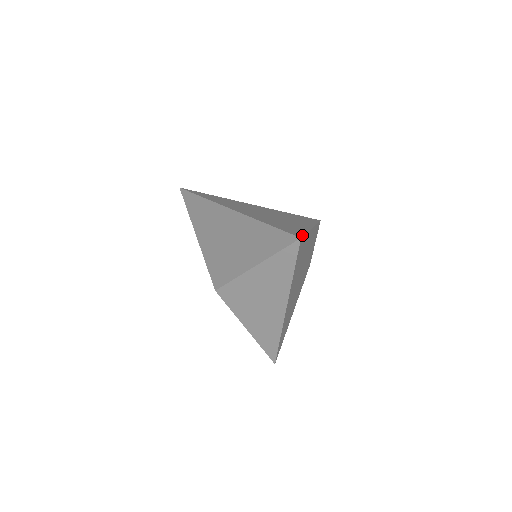
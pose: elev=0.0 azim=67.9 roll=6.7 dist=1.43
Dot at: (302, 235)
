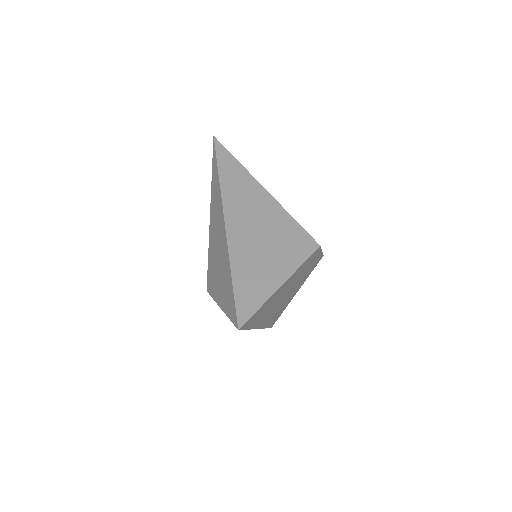
Dot at: (246, 320)
